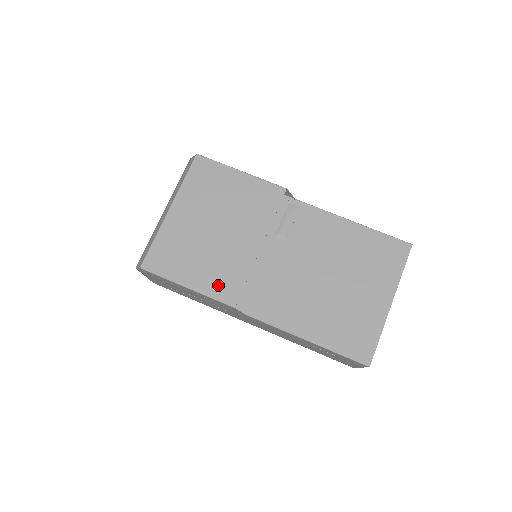
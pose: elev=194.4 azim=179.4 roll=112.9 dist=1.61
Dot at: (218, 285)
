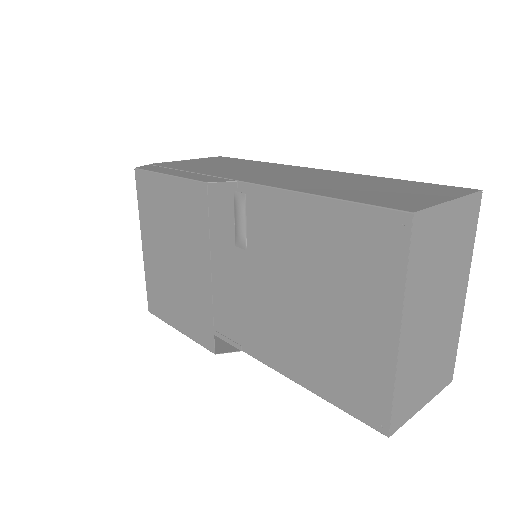
Dot at: (196, 327)
